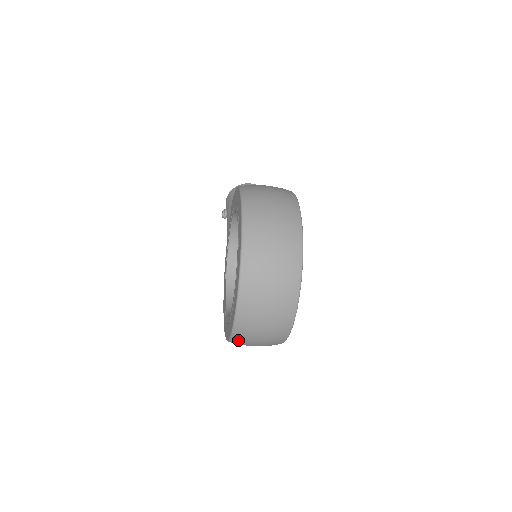
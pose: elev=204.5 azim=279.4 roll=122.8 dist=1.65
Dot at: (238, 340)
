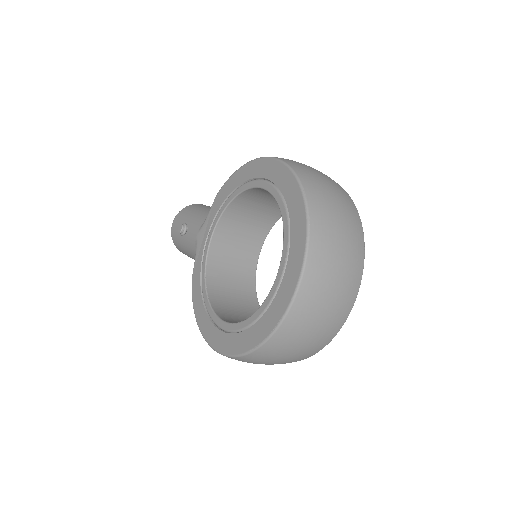
Dot at: (282, 336)
